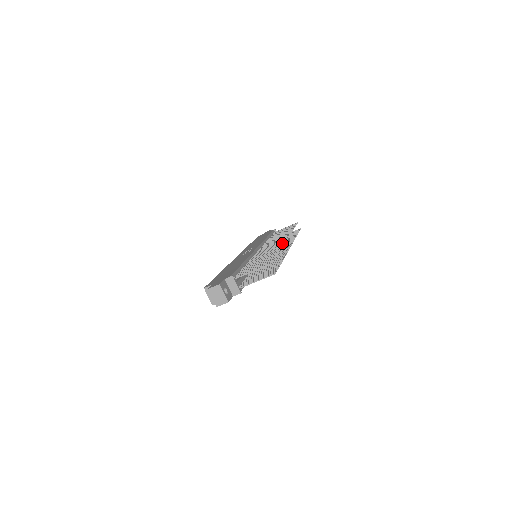
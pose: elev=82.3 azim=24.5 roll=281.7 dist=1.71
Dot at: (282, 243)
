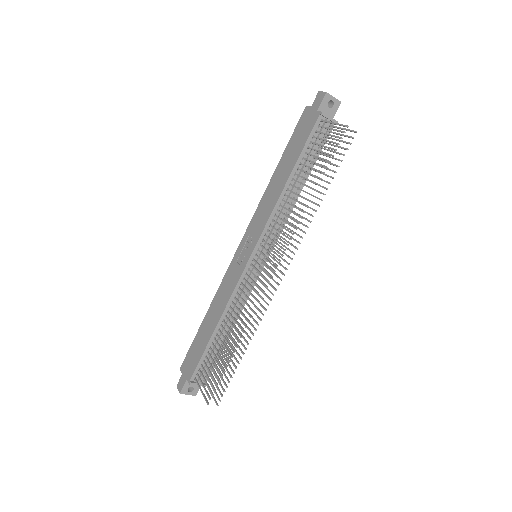
Dot at: occluded
